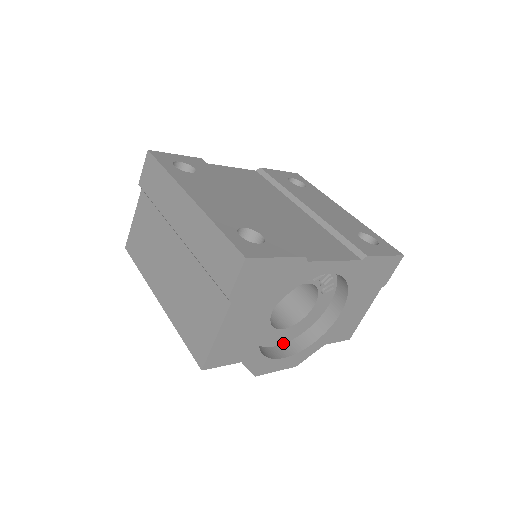
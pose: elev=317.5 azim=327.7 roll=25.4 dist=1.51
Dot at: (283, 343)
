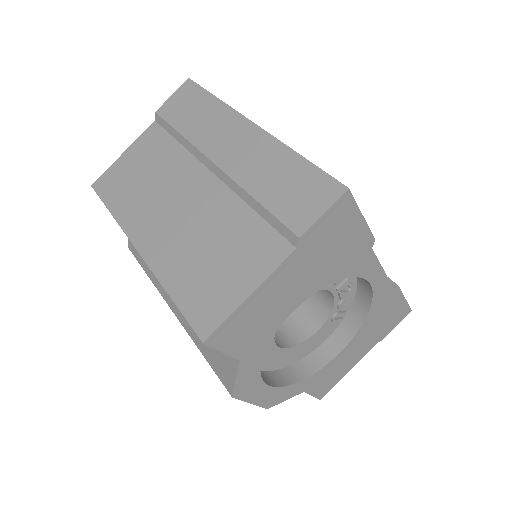
Dot at: (264, 370)
